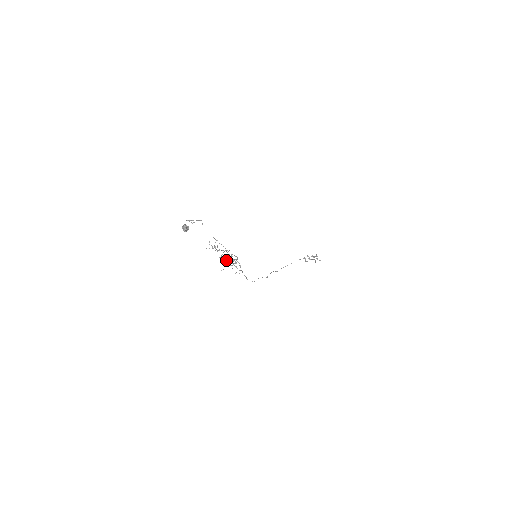
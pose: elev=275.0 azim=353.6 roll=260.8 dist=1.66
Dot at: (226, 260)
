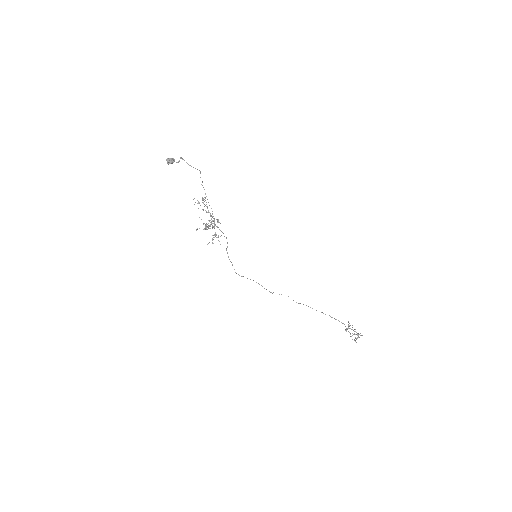
Dot at: (208, 225)
